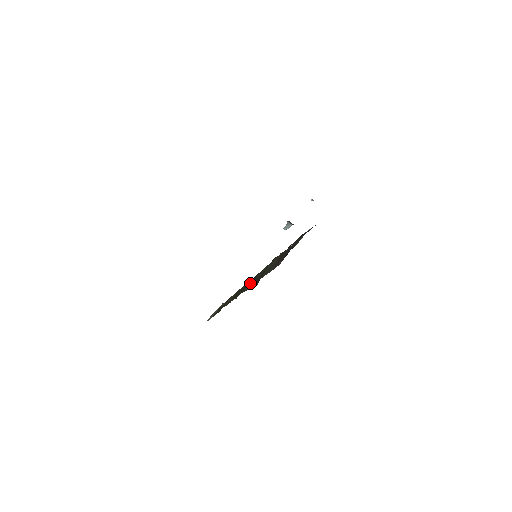
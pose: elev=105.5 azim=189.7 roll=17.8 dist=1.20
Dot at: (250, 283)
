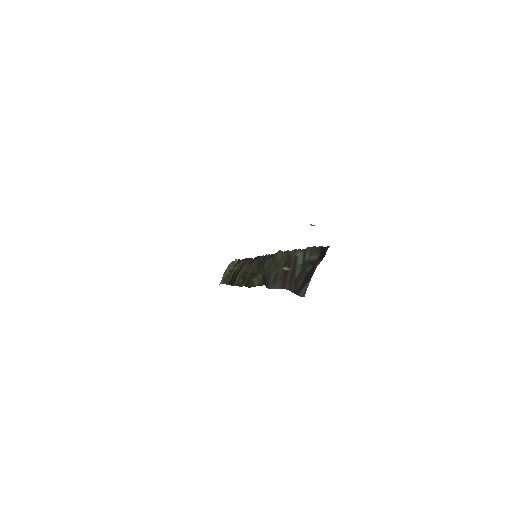
Dot at: (256, 276)
